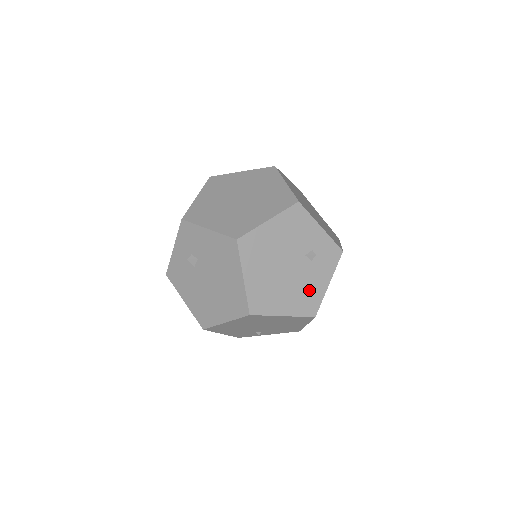
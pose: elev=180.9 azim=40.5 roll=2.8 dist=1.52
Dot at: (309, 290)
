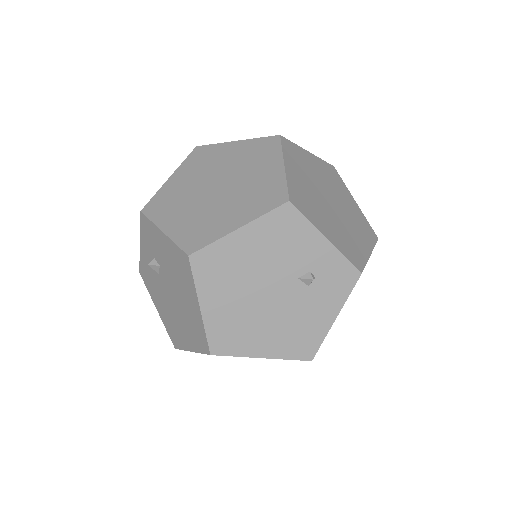
Dot at: (303, 325)
